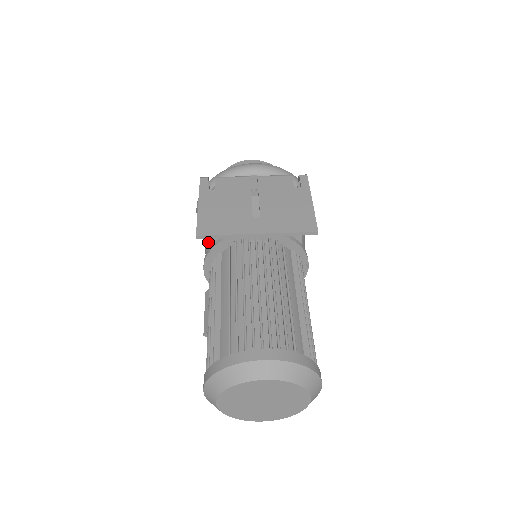
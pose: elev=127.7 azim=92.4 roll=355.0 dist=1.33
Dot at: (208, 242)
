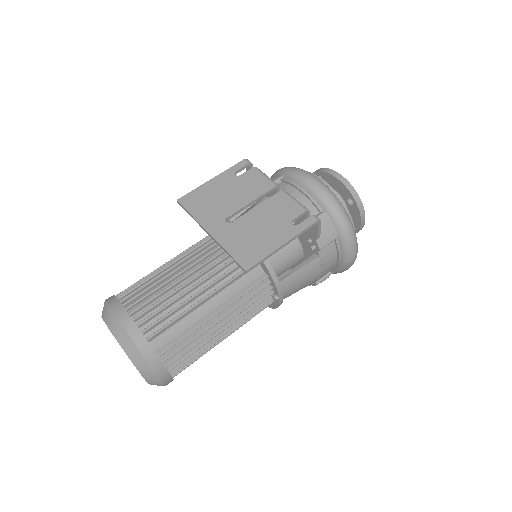
Dot at: occluded
